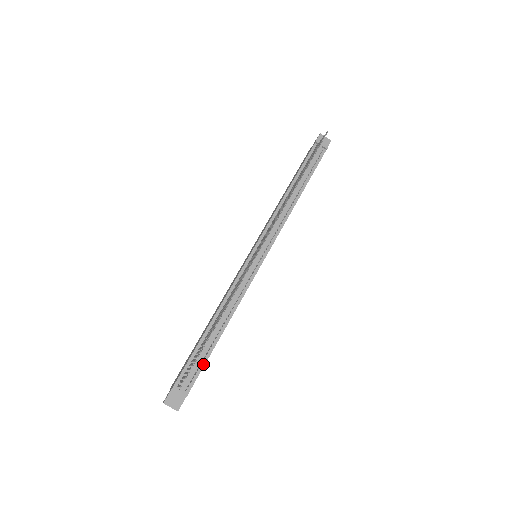
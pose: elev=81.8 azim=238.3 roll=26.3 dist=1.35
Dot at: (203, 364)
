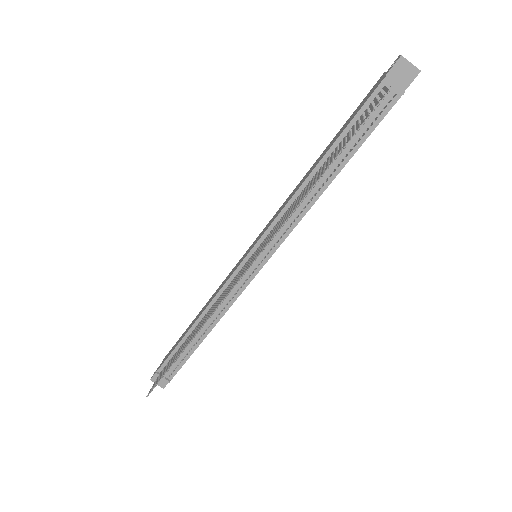
Dot at: (185, 359)
